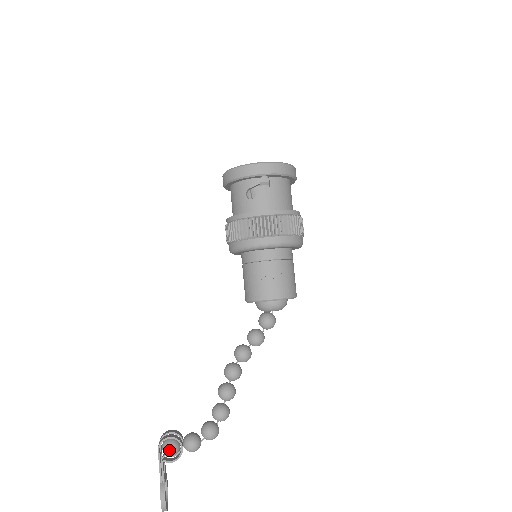
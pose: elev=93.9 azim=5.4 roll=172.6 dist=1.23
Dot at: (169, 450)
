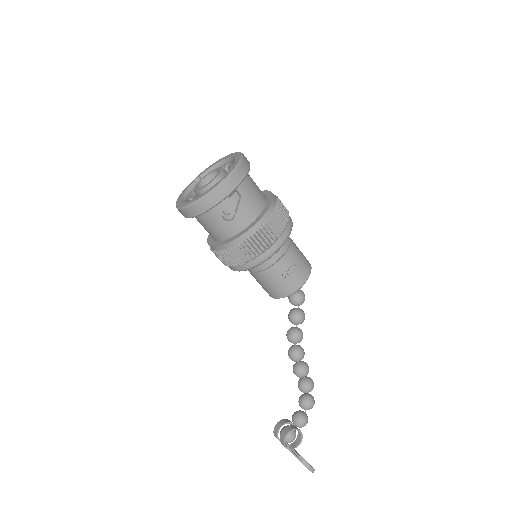
Dot at: (292, 440)
